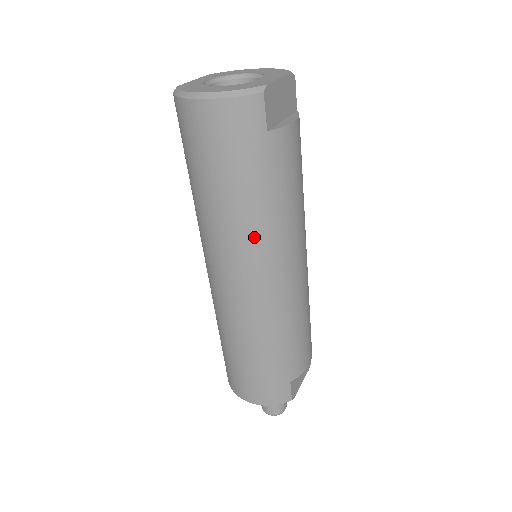
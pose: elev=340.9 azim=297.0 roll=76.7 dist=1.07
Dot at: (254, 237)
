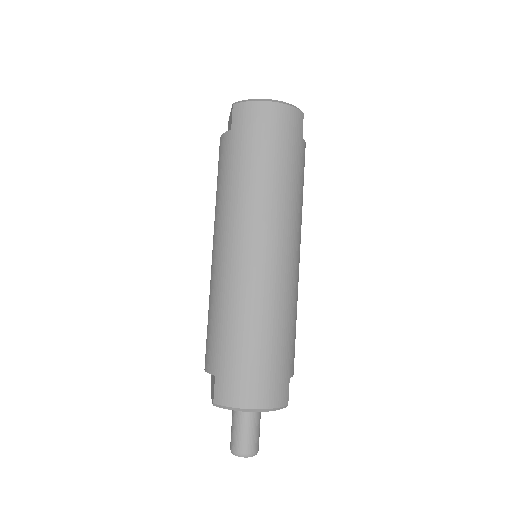
Dot at: (288, 210)
